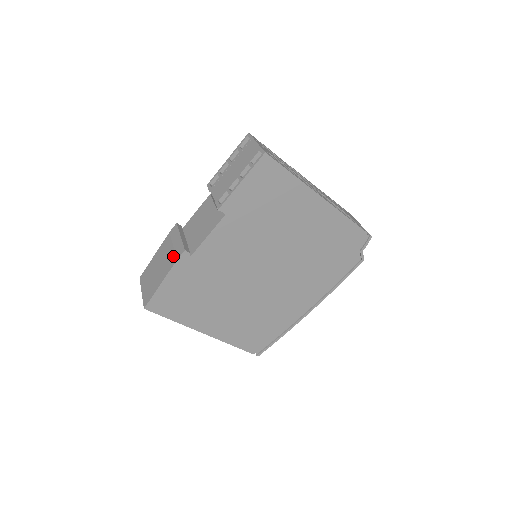
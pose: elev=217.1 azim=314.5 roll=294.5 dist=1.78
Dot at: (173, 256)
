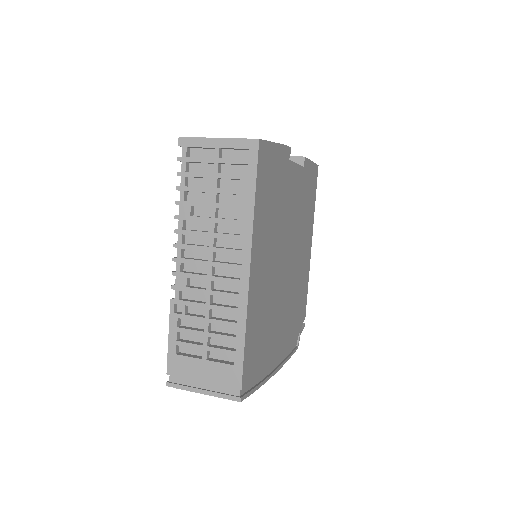
Dot at: occluded
